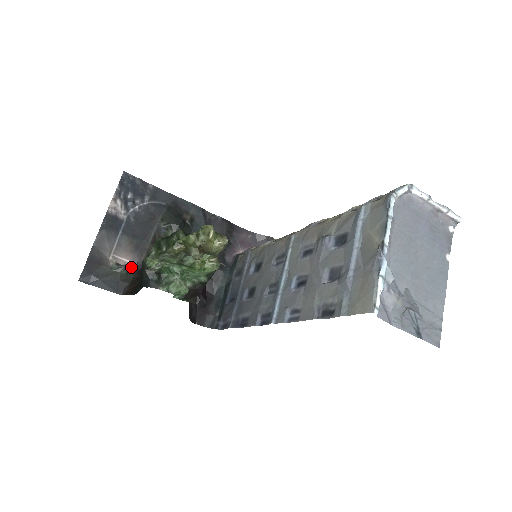
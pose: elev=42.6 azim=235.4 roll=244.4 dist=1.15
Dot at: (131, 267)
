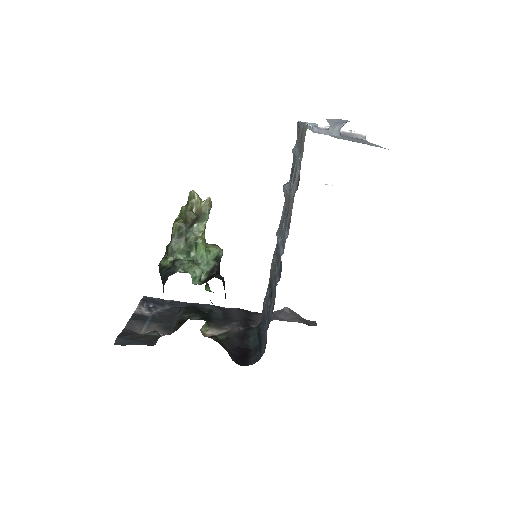
Dot at: occluded
